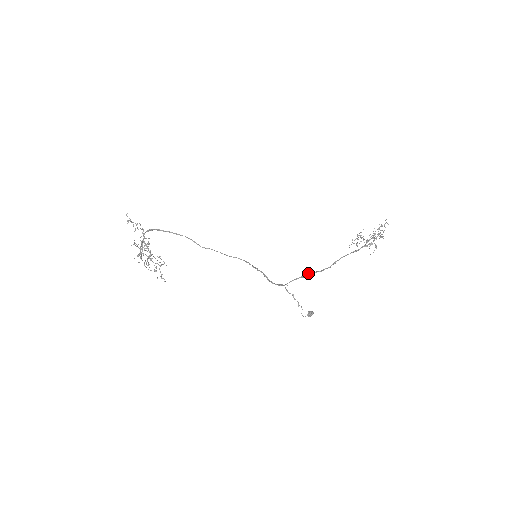
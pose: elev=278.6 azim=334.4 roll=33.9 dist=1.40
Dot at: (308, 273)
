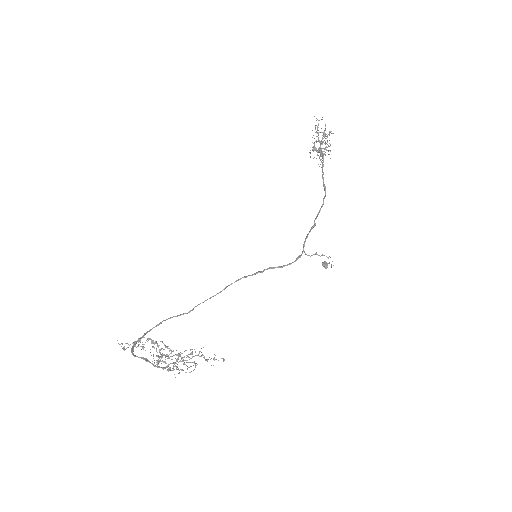
Dot at: occluded
